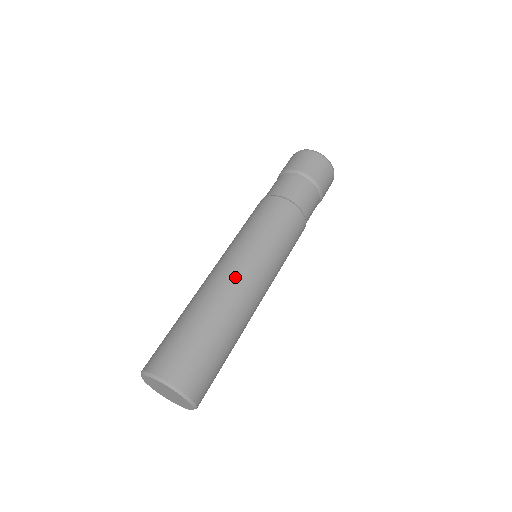
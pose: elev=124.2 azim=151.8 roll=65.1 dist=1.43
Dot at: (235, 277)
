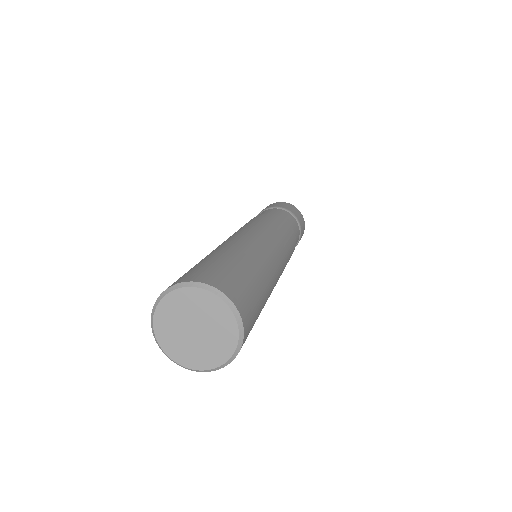
Dot at: (273, 254)
